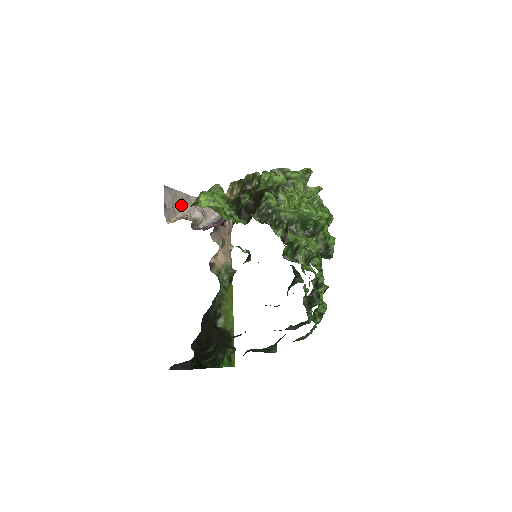
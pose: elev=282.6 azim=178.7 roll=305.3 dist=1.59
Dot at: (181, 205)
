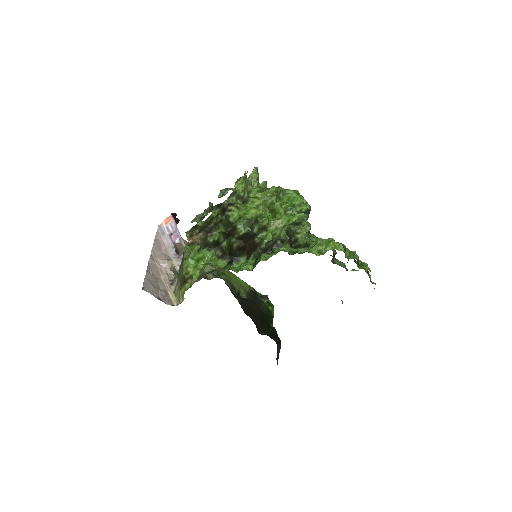
Dot at: (157, 279)
